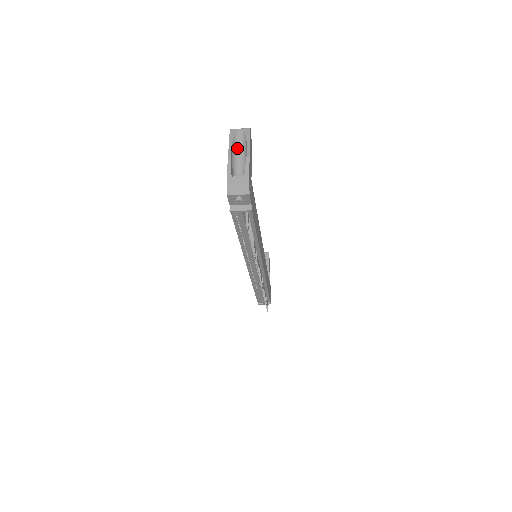
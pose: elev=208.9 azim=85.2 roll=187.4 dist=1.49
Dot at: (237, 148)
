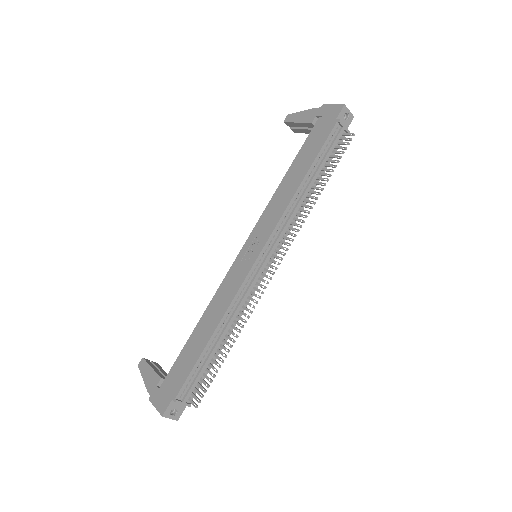
Dot at: occluded
